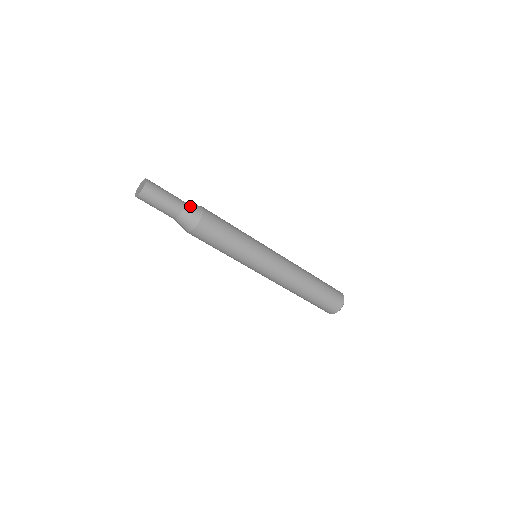
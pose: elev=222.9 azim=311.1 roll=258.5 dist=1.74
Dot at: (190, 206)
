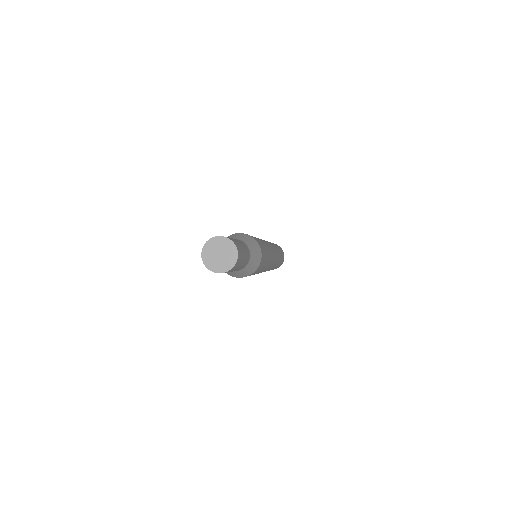
Dot at: (254, 256)
